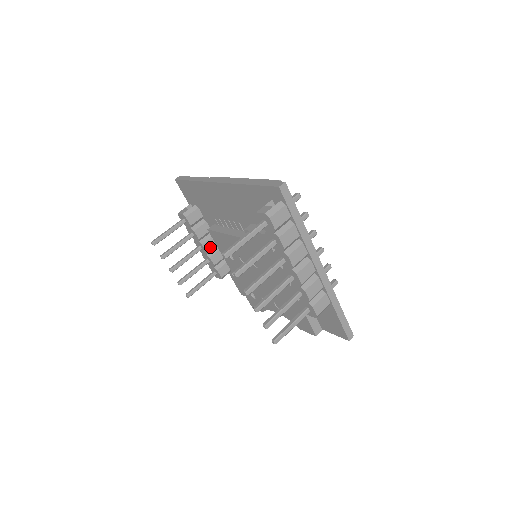
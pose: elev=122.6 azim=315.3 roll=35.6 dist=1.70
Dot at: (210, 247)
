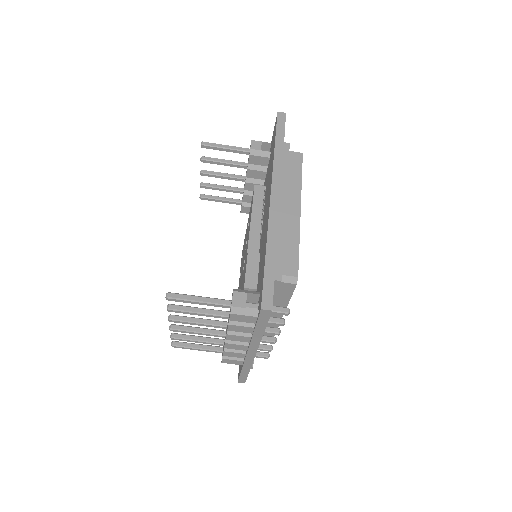
Dot at: (251, 189)
